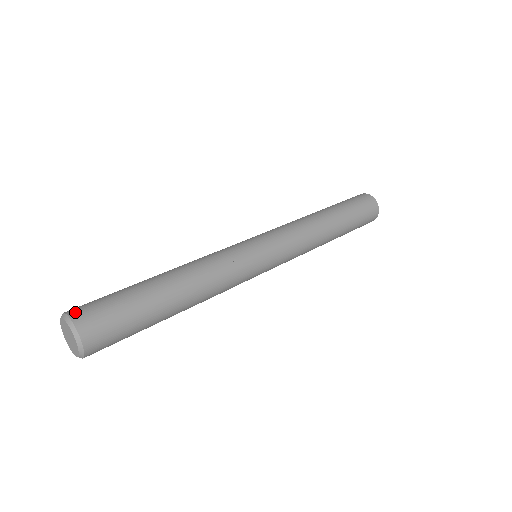
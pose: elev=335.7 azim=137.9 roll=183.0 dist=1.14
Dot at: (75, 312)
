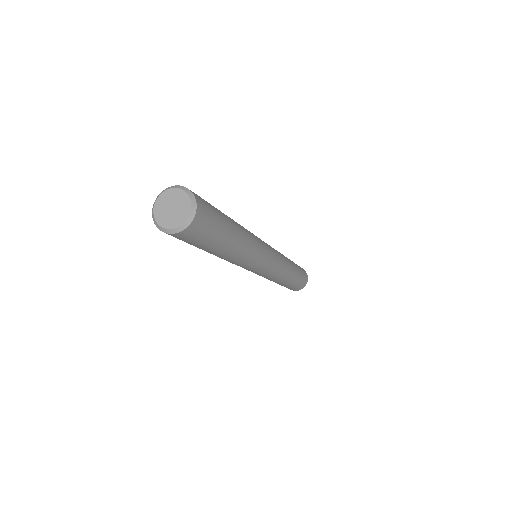
Dot at: occluded
